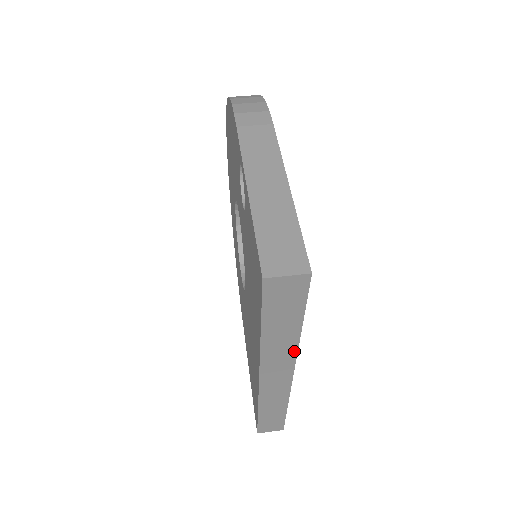
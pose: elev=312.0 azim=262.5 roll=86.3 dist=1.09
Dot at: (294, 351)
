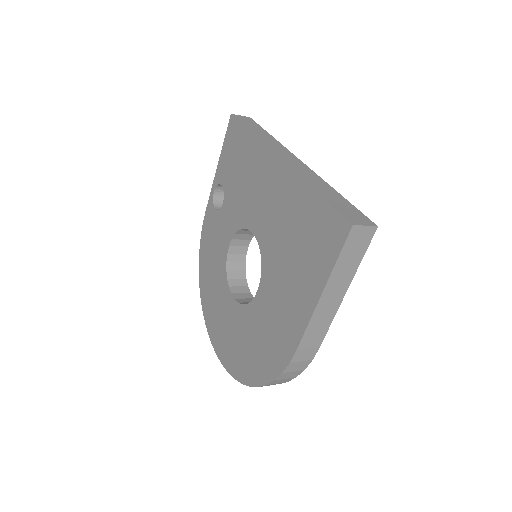
Dot at: (280, 145)
